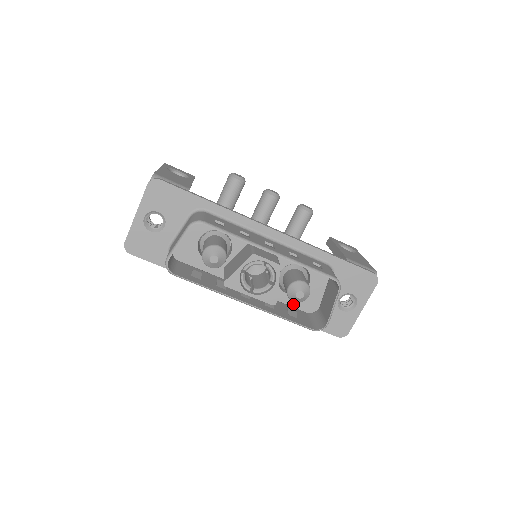
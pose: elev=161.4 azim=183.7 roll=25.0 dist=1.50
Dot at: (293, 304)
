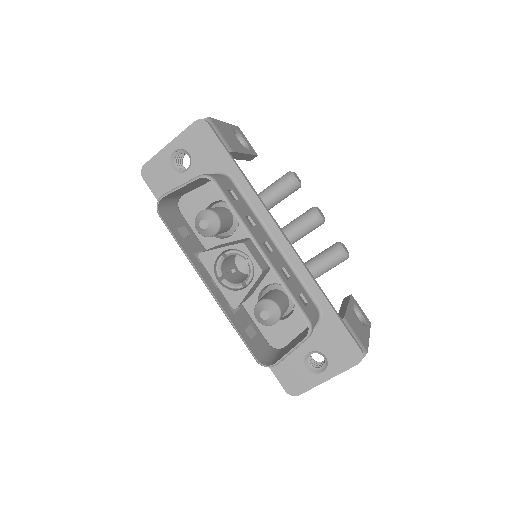
Dot at: (261, 327)
